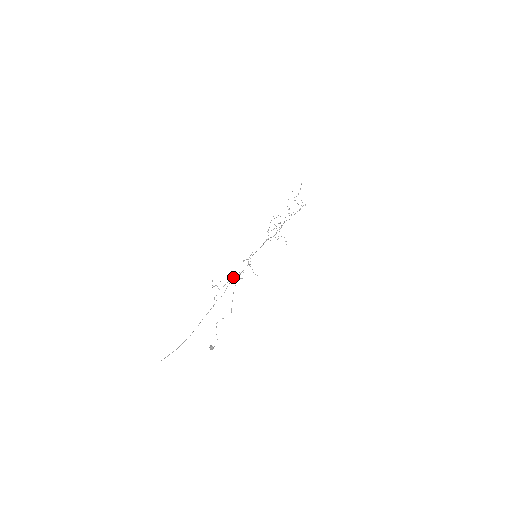
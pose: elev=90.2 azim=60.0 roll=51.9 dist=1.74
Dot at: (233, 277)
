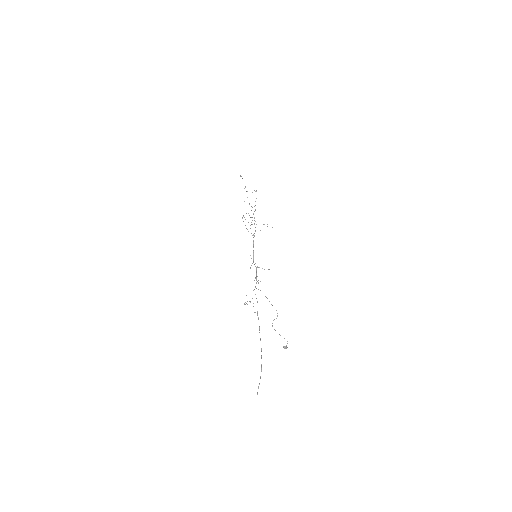
Dot at: occluded
